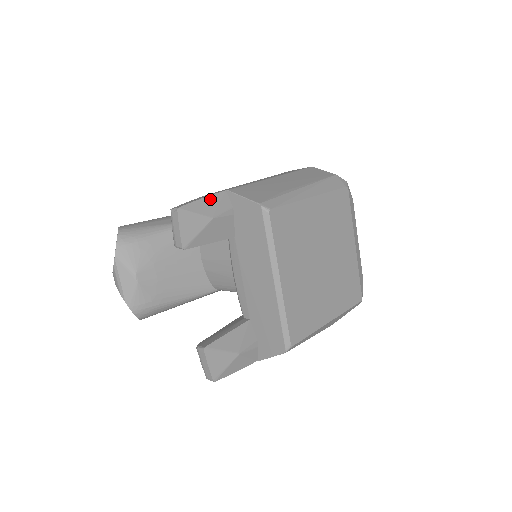
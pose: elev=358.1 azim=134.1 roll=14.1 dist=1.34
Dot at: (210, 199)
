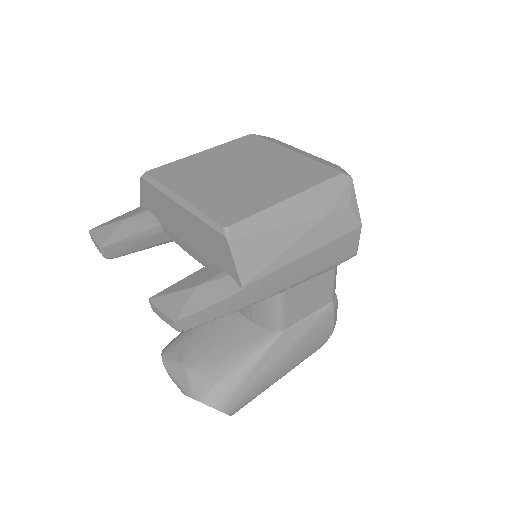
Dot at: (123, 216)
